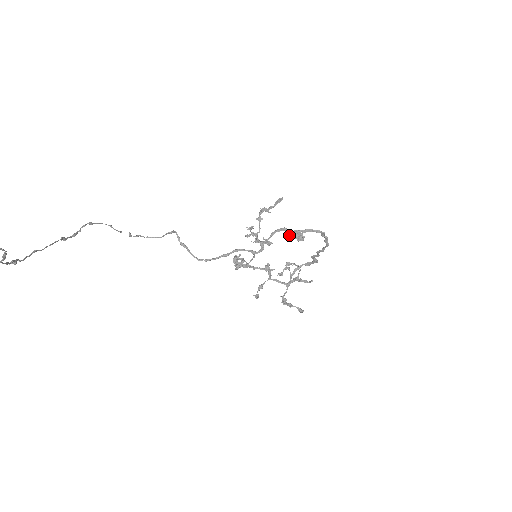
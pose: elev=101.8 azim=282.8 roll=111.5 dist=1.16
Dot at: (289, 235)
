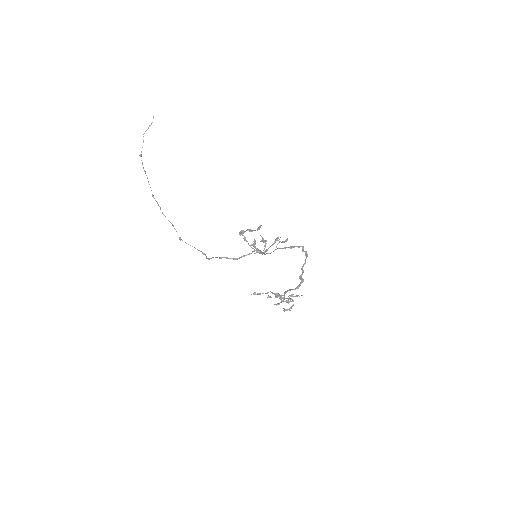
Dot at: (278, 238)
